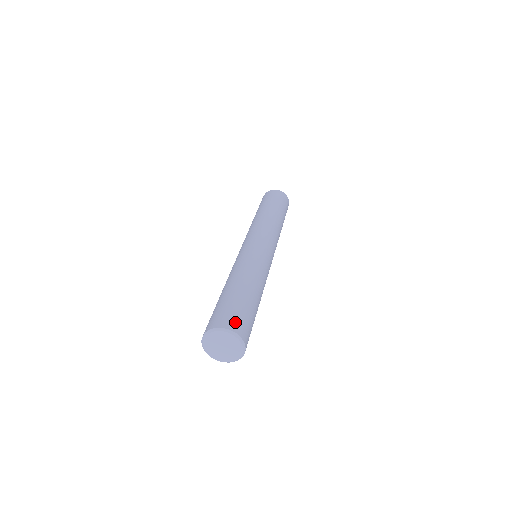
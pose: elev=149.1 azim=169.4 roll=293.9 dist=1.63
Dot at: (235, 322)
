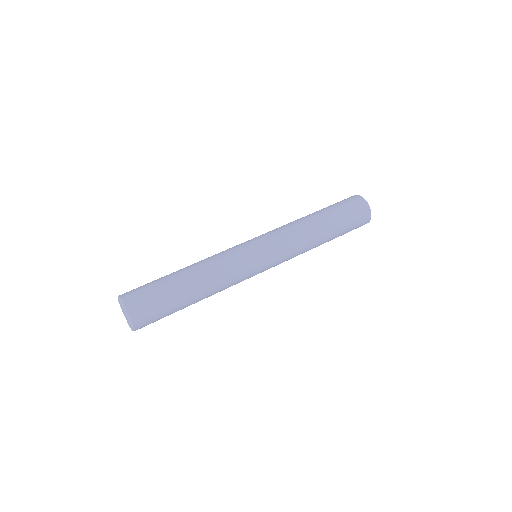
Dot at: (132, 294)
